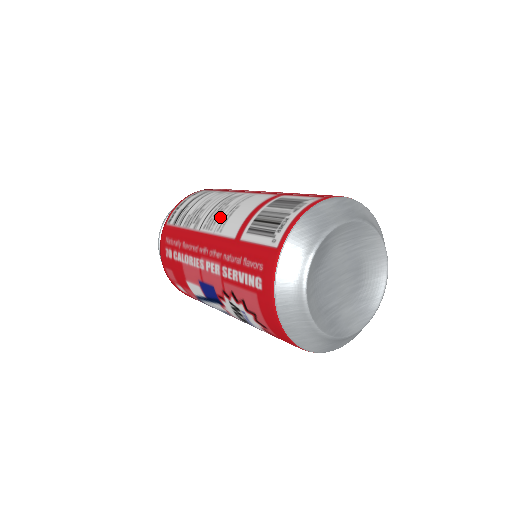
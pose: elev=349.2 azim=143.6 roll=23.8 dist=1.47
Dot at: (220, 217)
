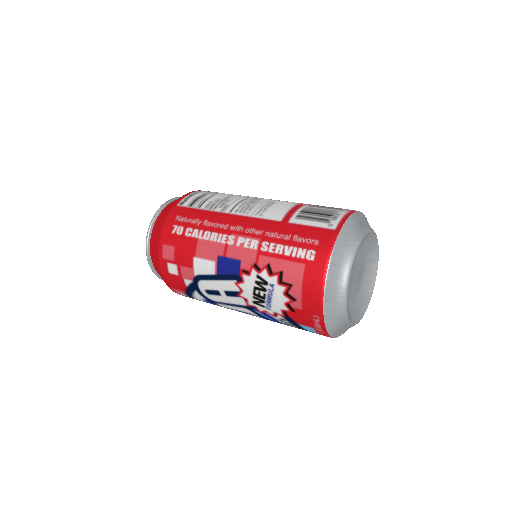
Dot at: (256, 206)
